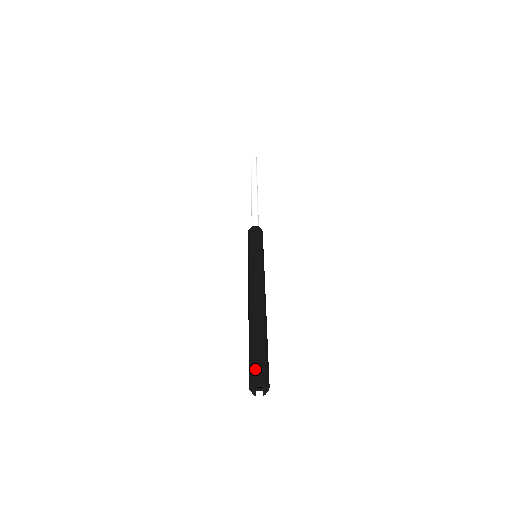
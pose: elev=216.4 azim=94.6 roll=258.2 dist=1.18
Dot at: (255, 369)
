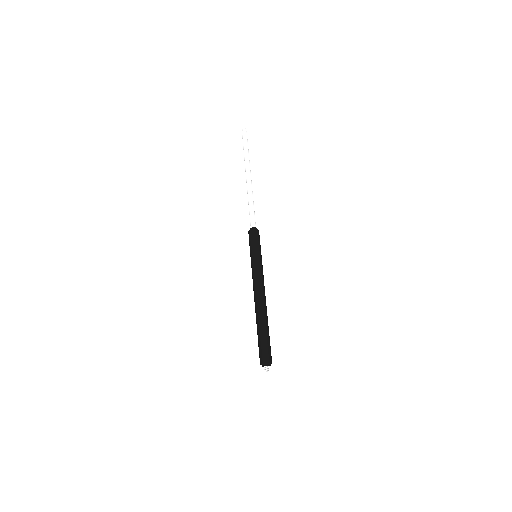
Dot at: (261, 354)
